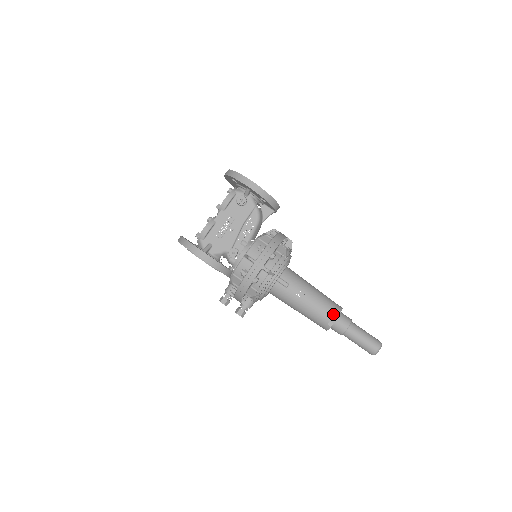
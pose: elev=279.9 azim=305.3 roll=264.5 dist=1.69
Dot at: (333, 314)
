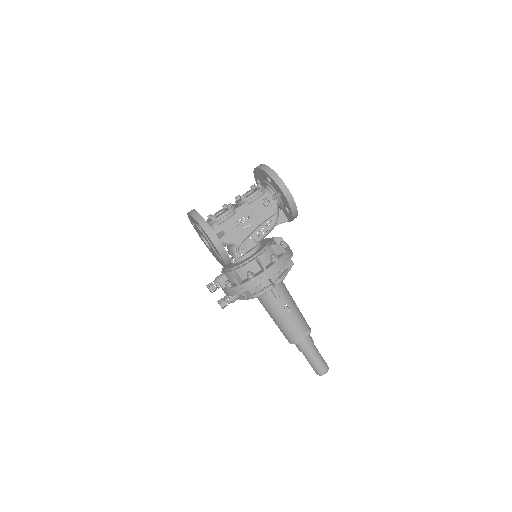
Dot at: (304, 333)
